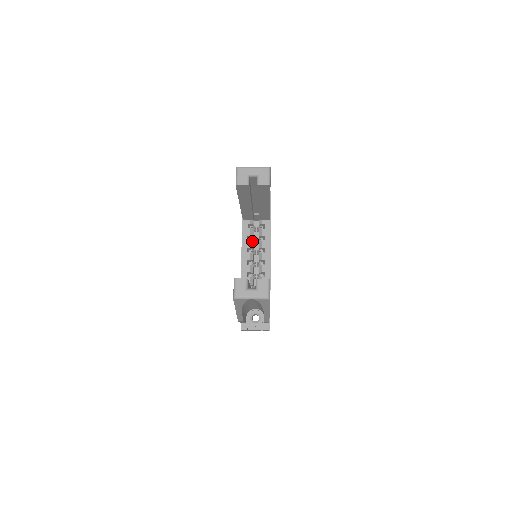
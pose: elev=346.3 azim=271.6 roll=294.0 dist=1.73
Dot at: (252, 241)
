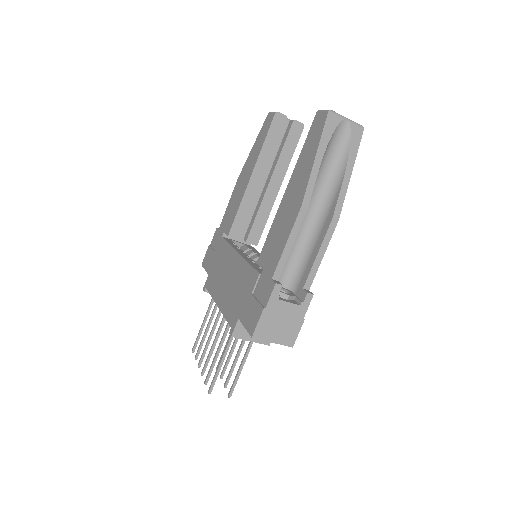
Dot at: occluded
